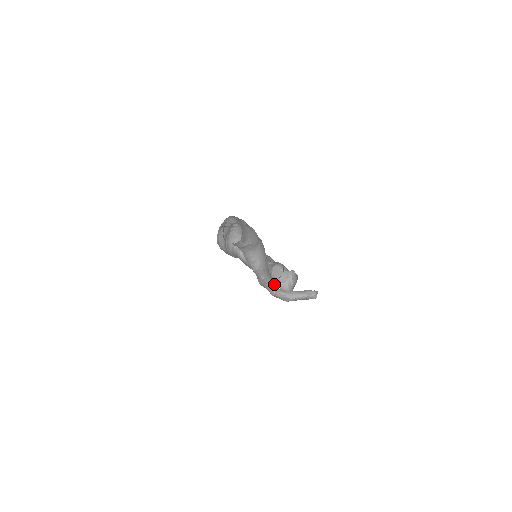
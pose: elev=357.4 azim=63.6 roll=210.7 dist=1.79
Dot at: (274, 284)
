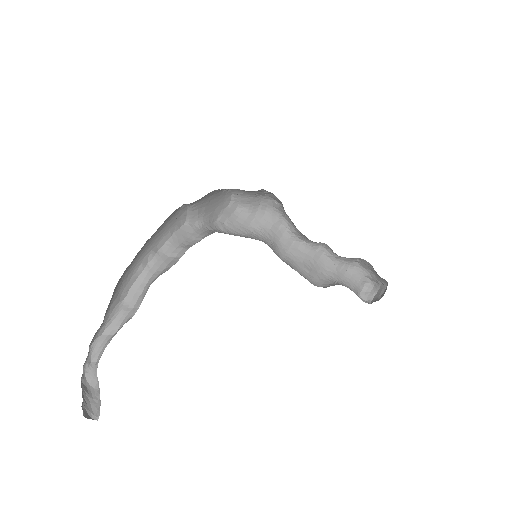
Dot at: (101, 352)
